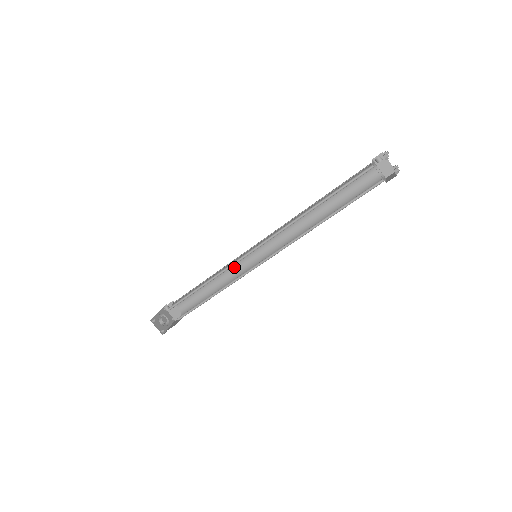
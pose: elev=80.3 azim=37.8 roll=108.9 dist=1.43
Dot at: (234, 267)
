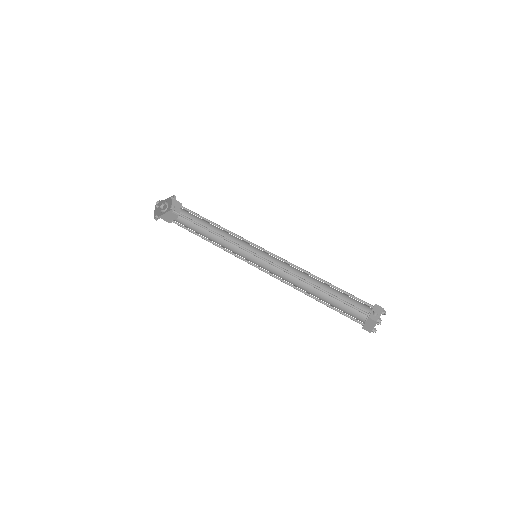
Dot at: (238, 239)
